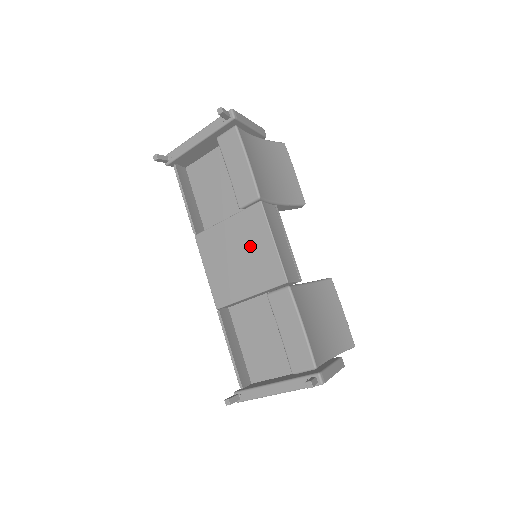
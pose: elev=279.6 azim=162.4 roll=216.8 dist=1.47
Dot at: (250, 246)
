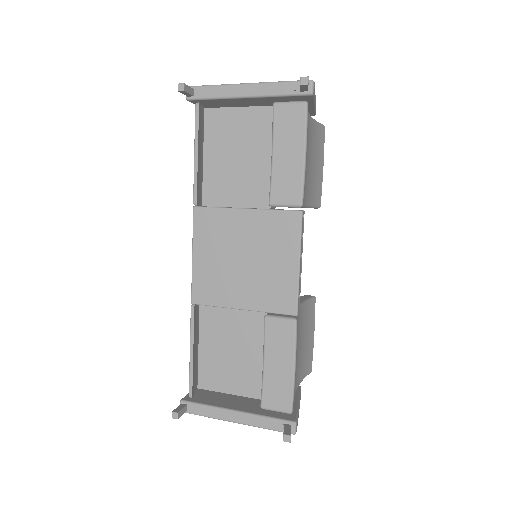
Dot at: (266, 255)
